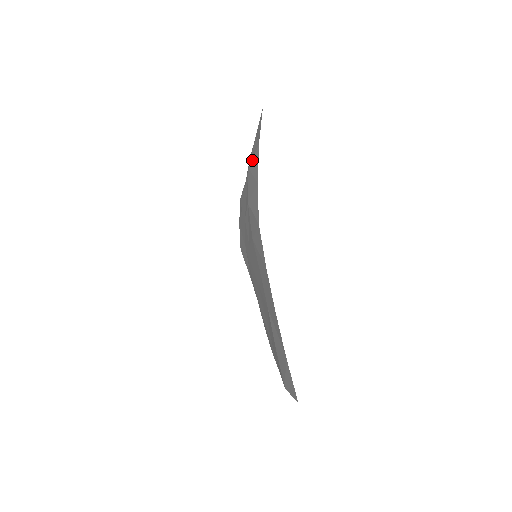
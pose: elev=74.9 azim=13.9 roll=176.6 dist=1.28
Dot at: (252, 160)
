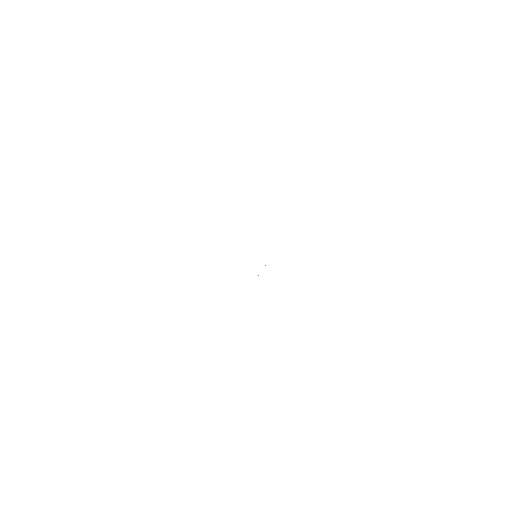
Dot at: occluded
